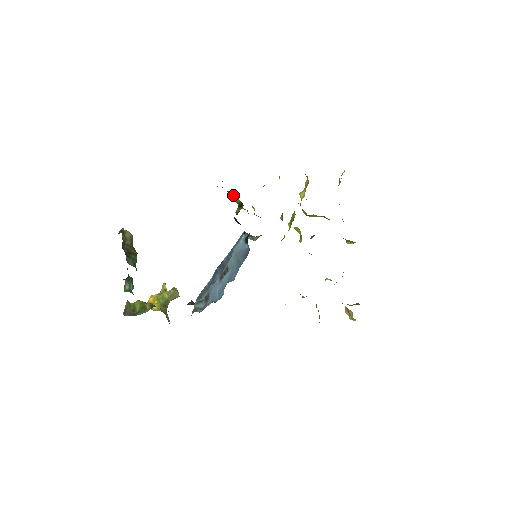
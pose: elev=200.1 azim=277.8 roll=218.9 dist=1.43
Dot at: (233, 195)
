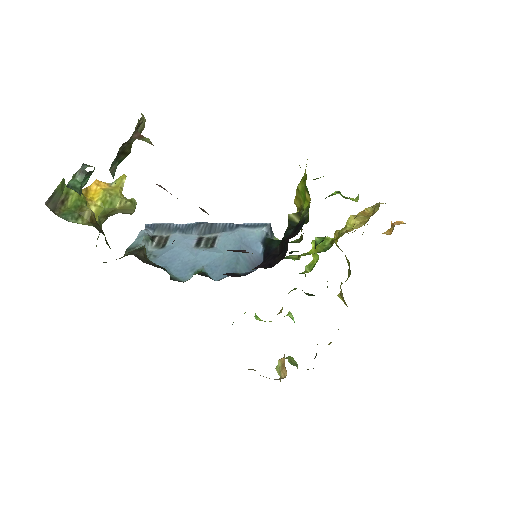
Dot at: (307, 196)
